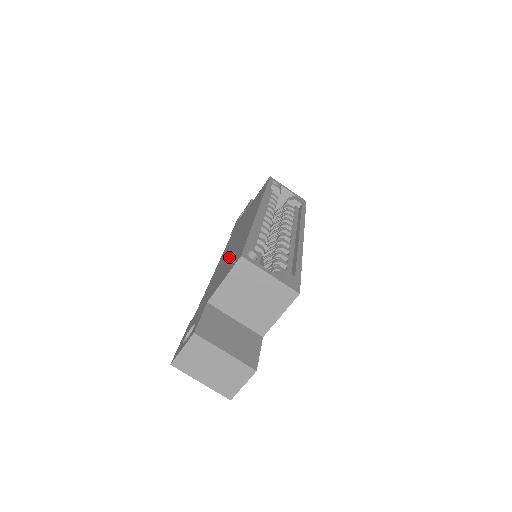
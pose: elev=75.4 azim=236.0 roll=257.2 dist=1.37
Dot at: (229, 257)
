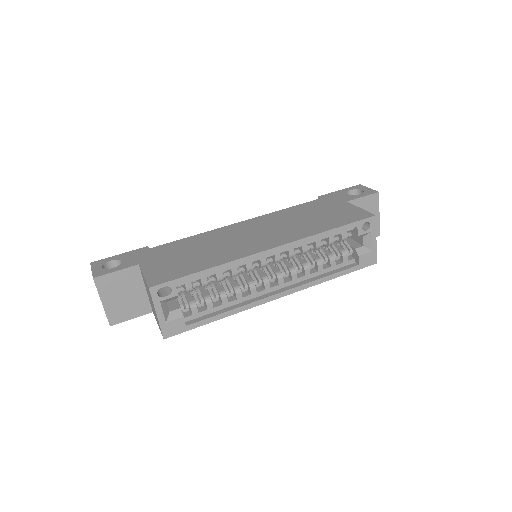
Dot at: (204, 250)
